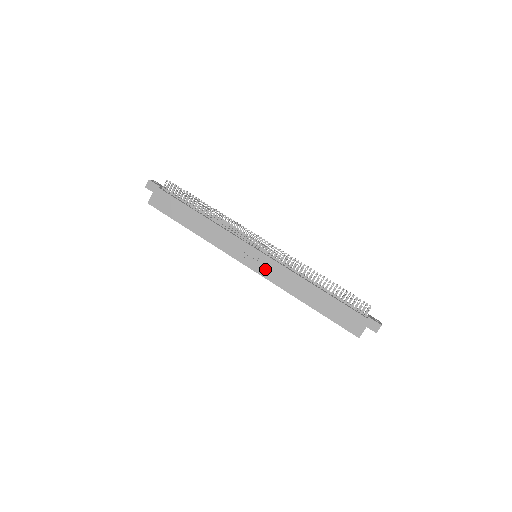
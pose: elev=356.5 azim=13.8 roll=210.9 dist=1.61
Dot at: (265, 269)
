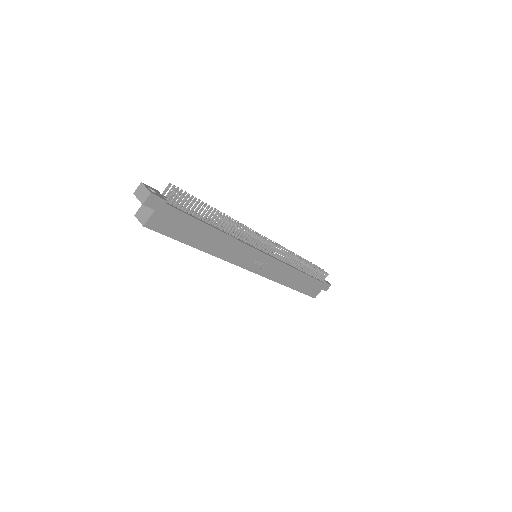
Dot at: (267, 269)
